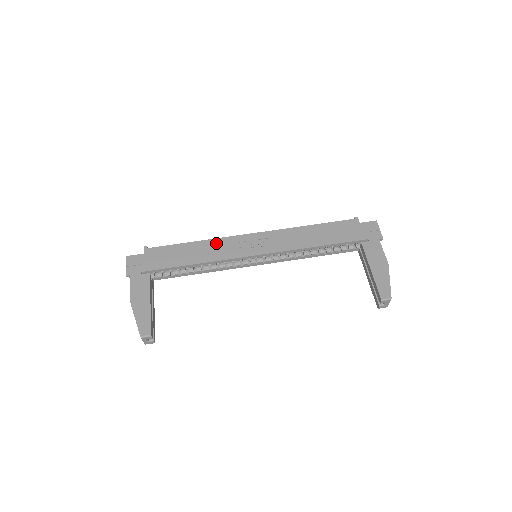
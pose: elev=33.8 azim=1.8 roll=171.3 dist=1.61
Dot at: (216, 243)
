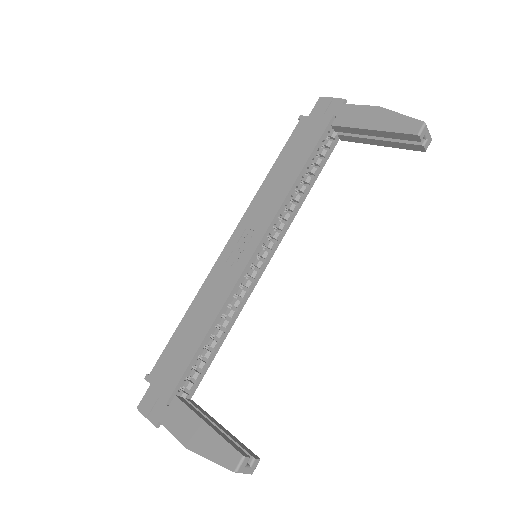
Dot at: (205, 290)
